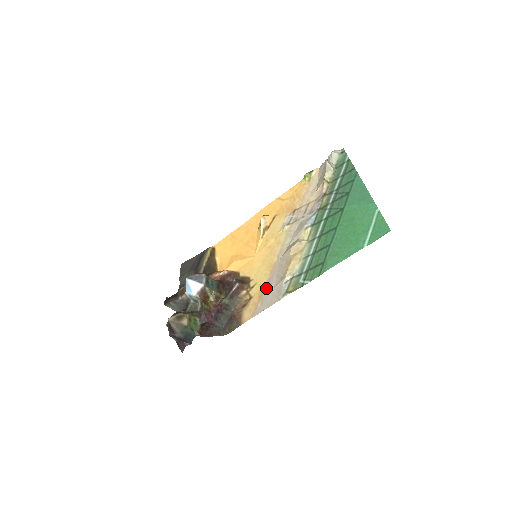
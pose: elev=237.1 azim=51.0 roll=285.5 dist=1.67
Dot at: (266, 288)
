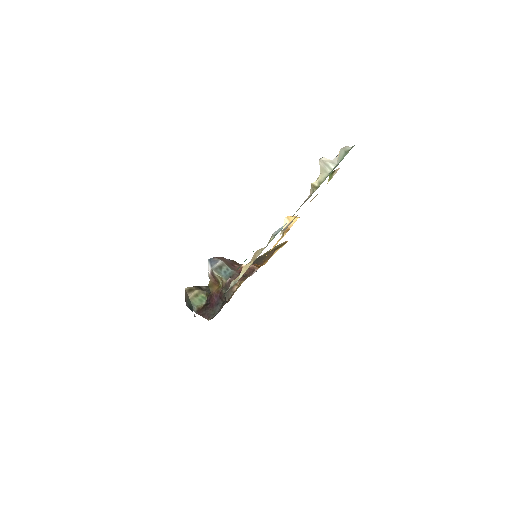
Dot at: occluded
